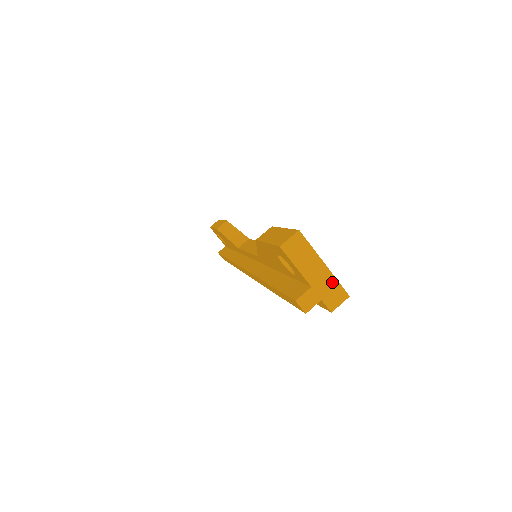
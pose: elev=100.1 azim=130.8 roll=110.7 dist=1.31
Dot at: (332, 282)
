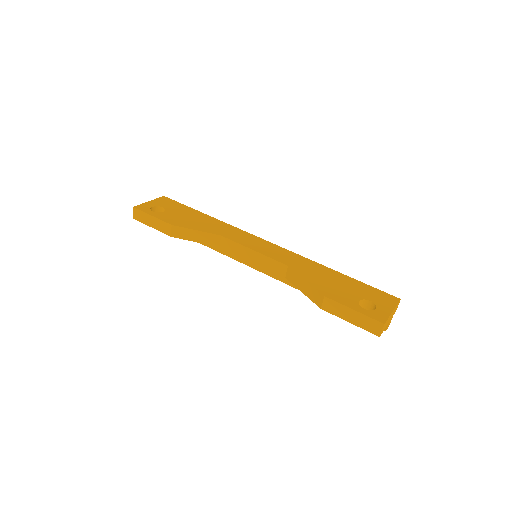
Dot at: (395, 308)
